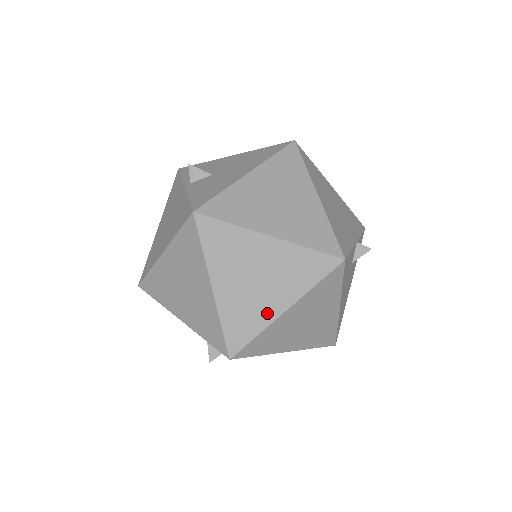
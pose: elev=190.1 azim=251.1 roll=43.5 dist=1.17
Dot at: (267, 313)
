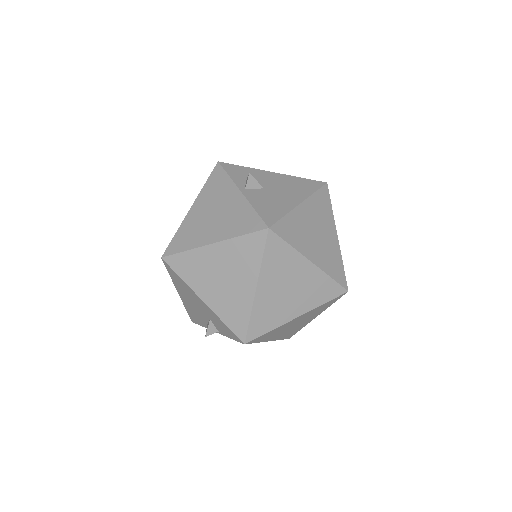
Dot at: (285, 316)
